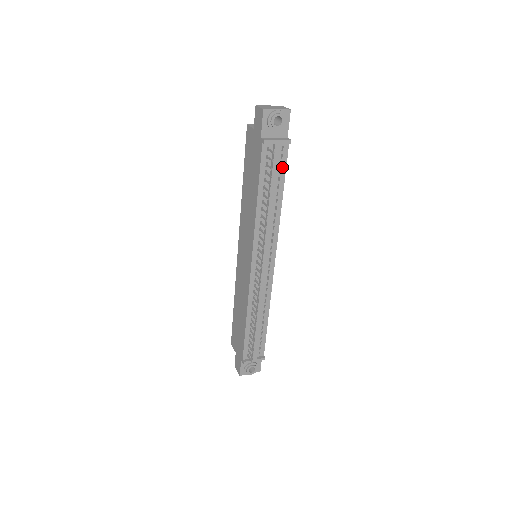
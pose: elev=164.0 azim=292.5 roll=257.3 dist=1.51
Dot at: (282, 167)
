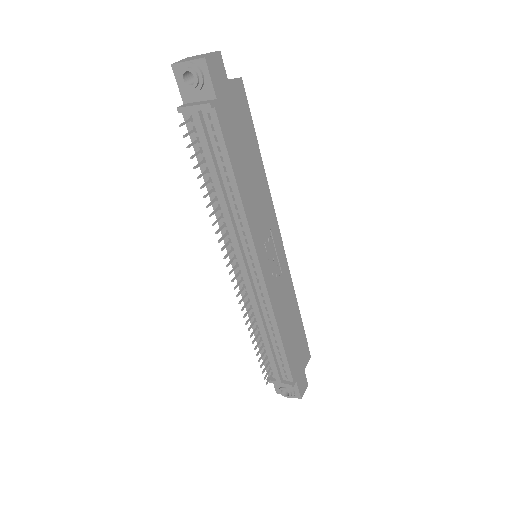
Dot at: (220, 142)
